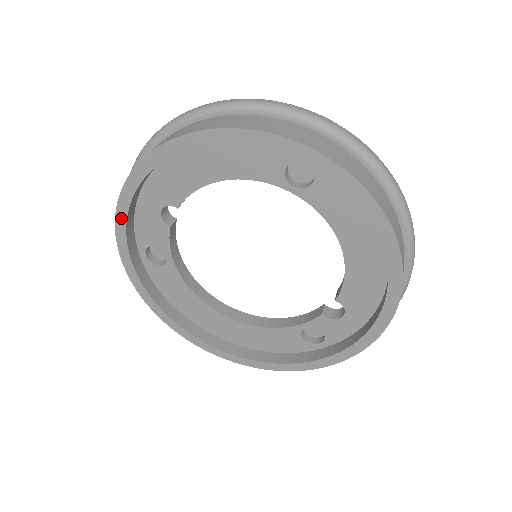
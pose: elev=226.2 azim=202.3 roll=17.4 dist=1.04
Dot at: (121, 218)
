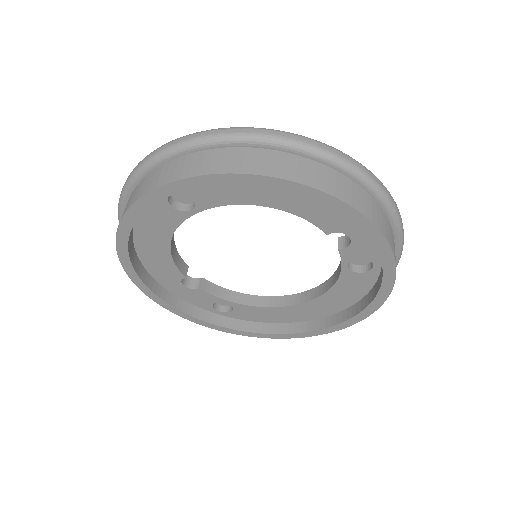
Dot at: (174, 311)
